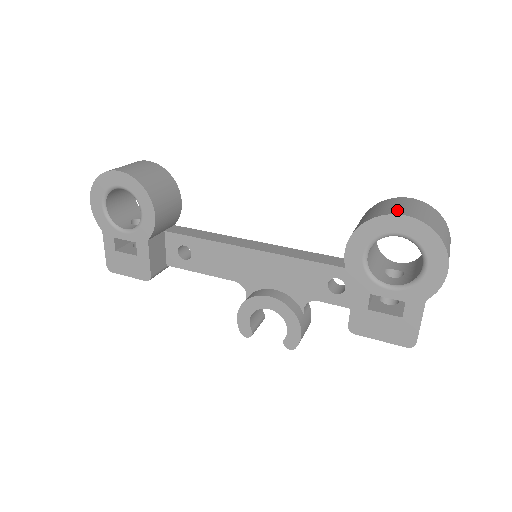
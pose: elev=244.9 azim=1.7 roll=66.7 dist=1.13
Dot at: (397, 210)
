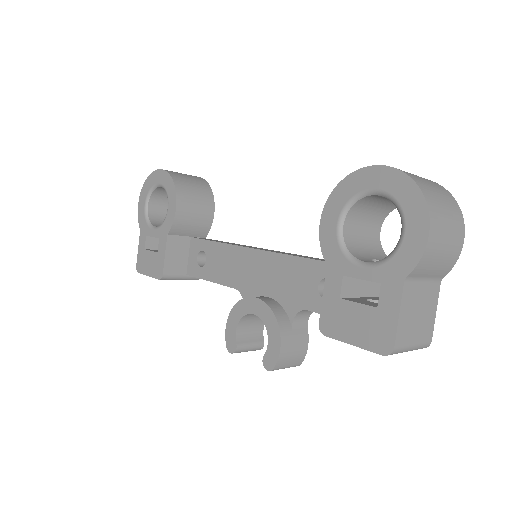
Dot at: occluded
